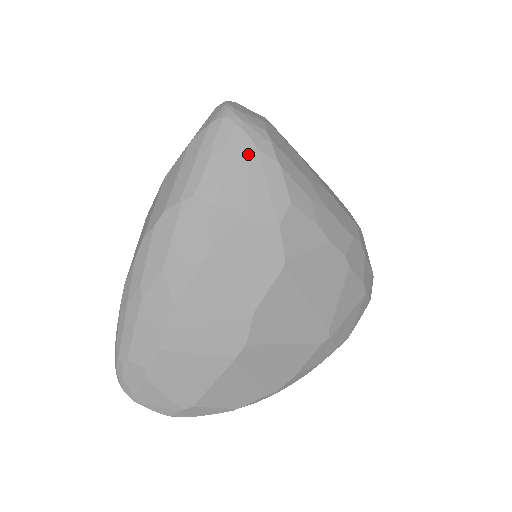
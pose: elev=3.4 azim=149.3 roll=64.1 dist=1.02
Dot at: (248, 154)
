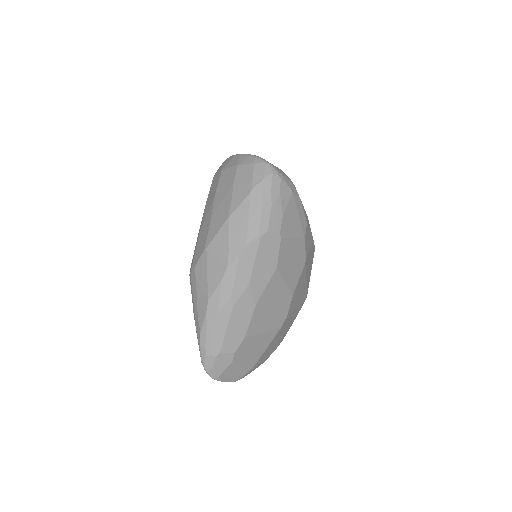
Dot at: (290, 197)
